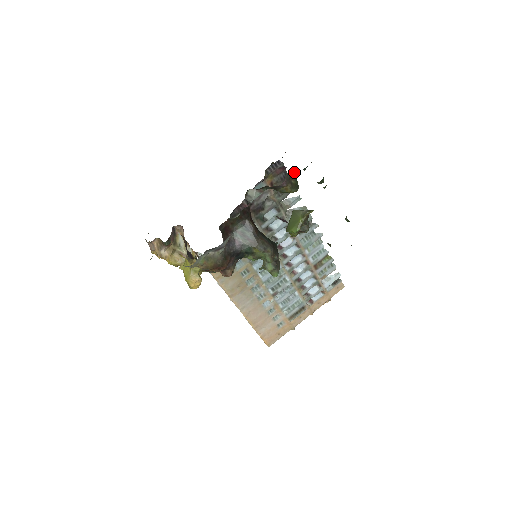
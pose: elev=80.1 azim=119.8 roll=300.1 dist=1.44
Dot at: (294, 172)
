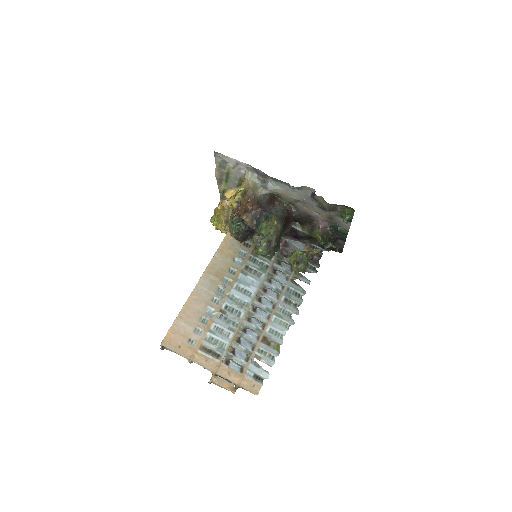
Dot at: (329, 238)
